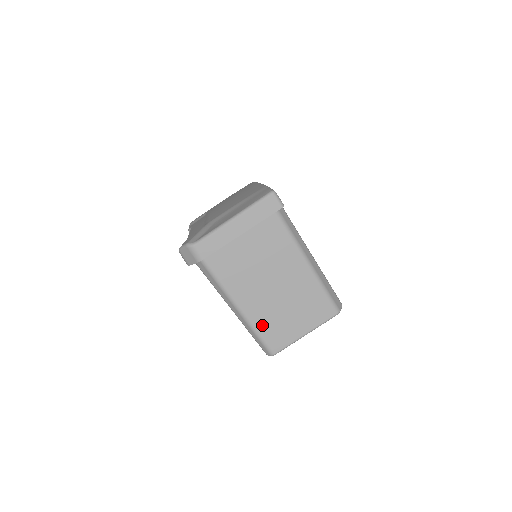
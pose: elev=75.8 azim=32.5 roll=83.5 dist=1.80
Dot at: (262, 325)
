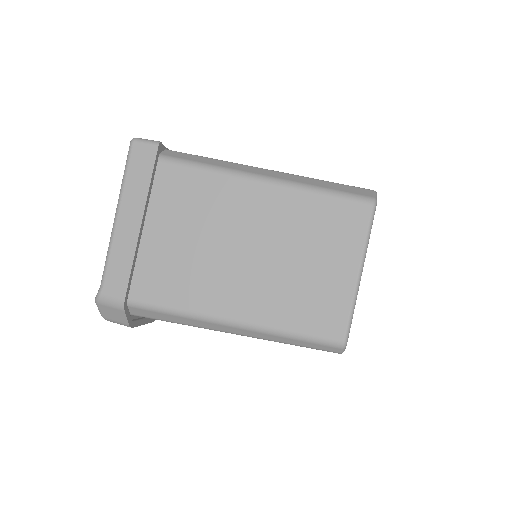
Dot at: (285, 316)
